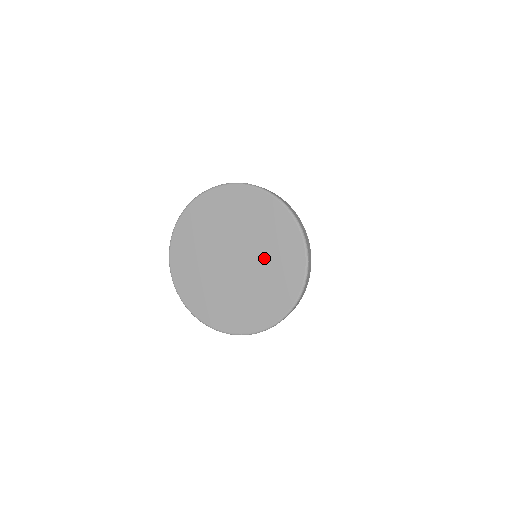
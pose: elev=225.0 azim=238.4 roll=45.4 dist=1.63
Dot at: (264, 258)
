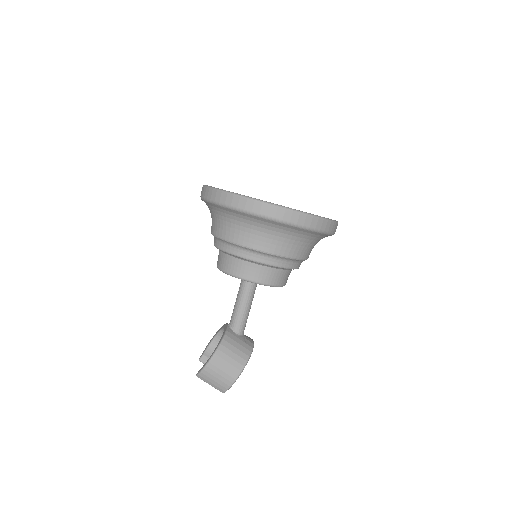
Dot at: occluded
